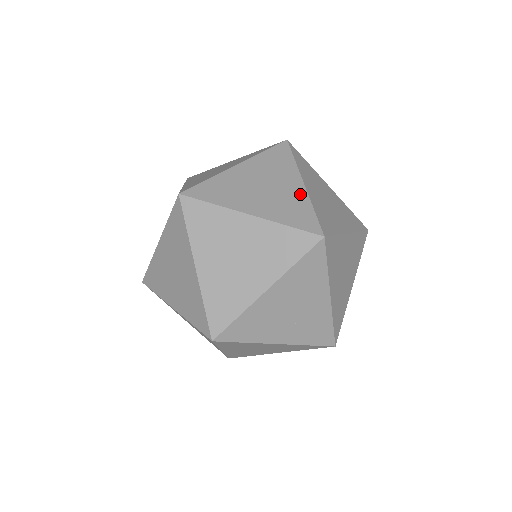
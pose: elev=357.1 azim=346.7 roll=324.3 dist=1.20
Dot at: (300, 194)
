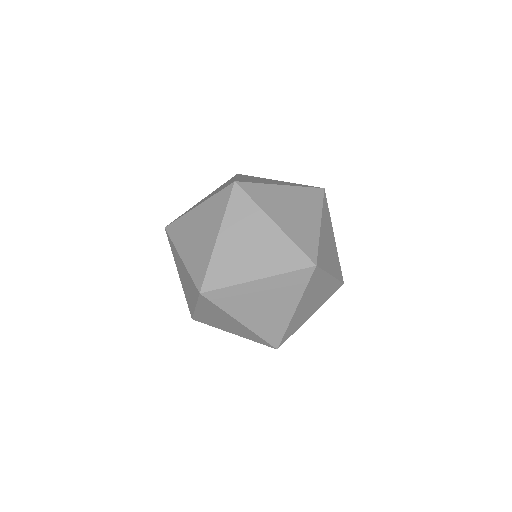
Dot at: occluded
